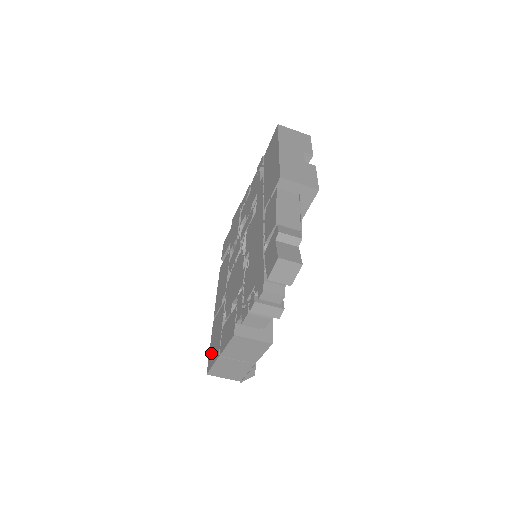
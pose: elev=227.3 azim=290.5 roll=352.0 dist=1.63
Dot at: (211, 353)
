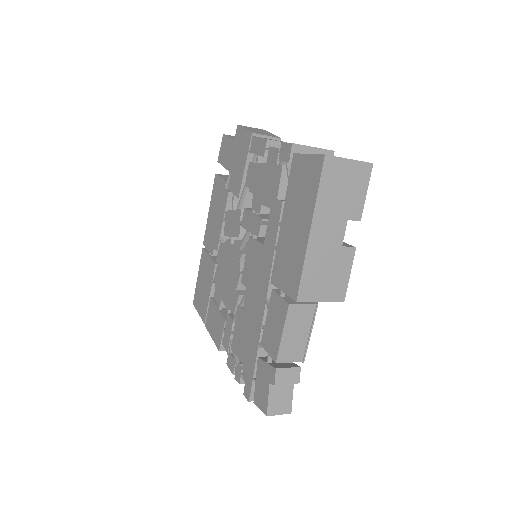
Dot at: (198, 292)
